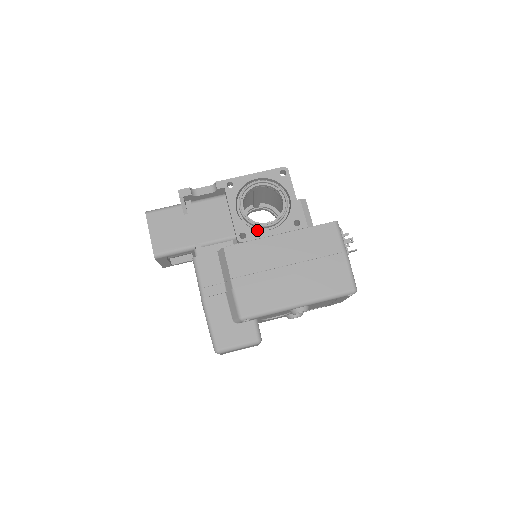
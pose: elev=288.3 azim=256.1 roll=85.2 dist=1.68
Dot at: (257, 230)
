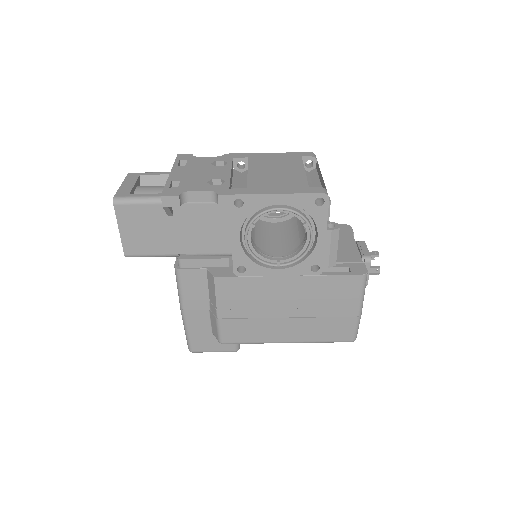
Dot at: (261, 266)
